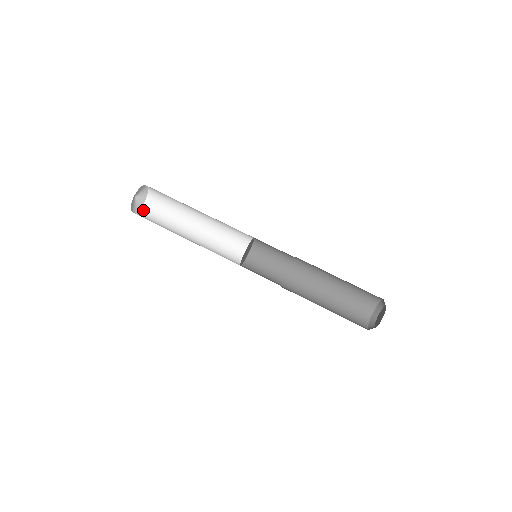
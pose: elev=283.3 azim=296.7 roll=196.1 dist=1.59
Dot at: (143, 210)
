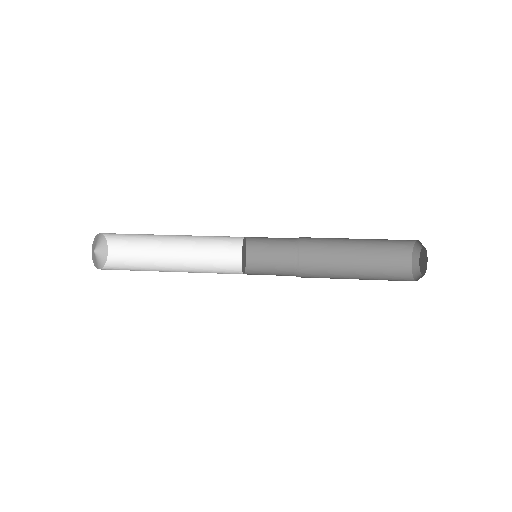
Dot at: (106, 269)
